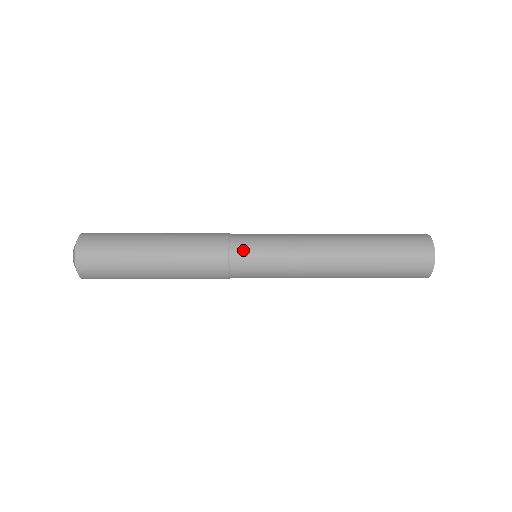
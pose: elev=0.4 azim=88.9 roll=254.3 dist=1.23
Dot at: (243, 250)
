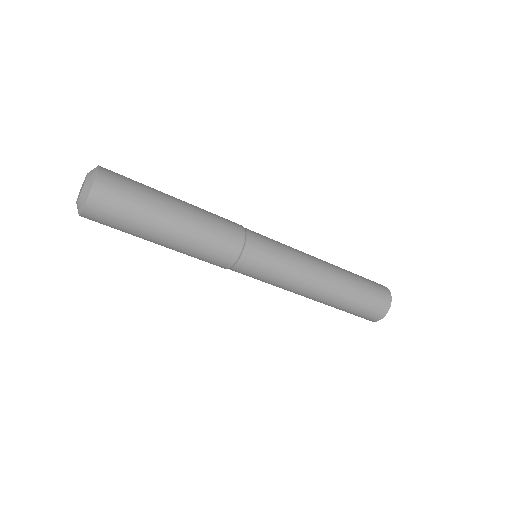
Dot at: (254, 256)
